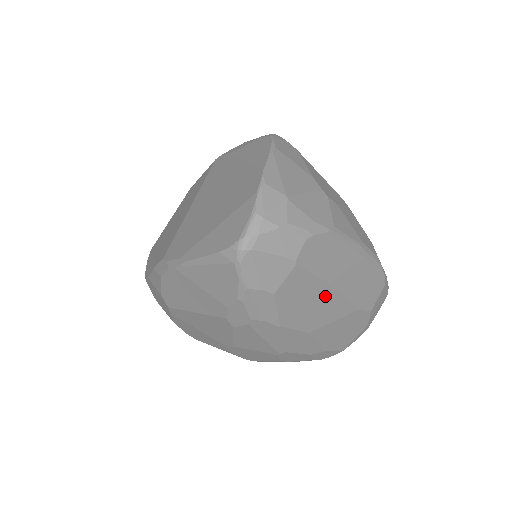
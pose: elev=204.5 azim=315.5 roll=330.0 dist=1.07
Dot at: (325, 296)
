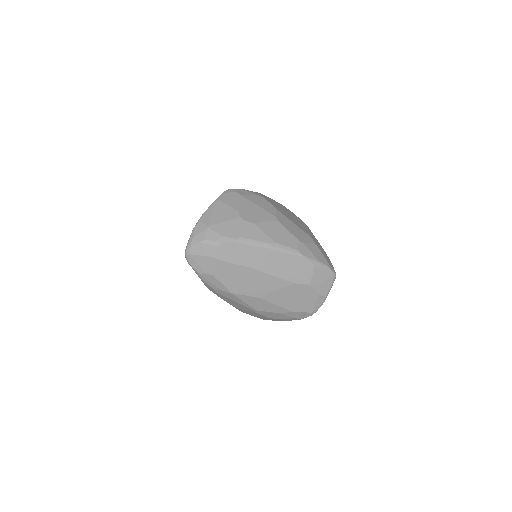
Dot at: (254, 275)
